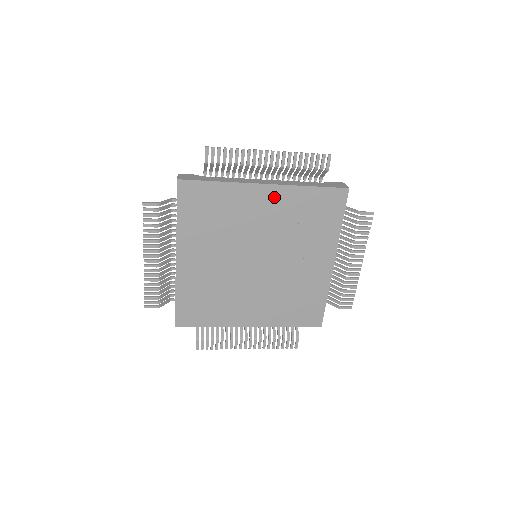
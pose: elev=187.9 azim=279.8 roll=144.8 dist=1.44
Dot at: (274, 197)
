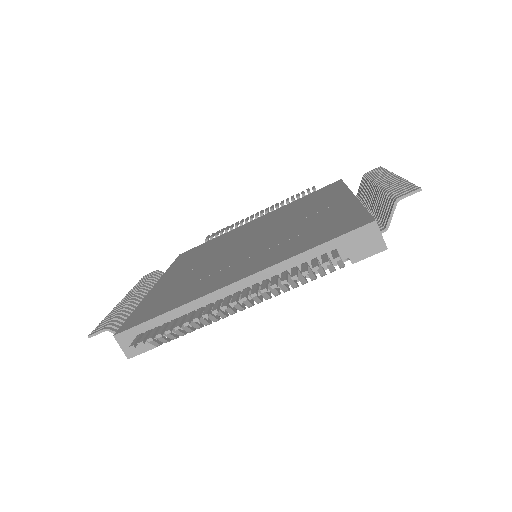
Dot at: (265, 217)
